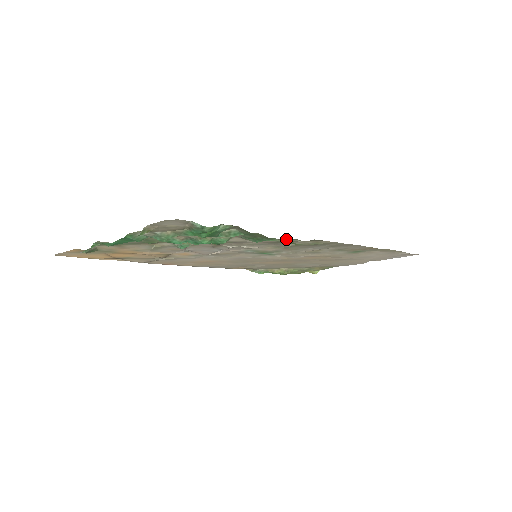
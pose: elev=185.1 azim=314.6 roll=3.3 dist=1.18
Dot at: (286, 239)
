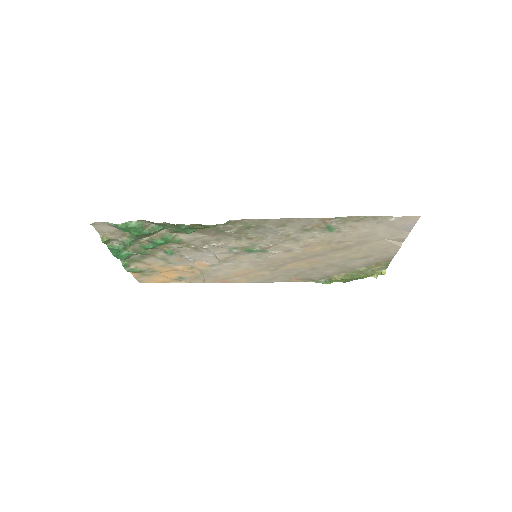
Dot at: (217, 227)
